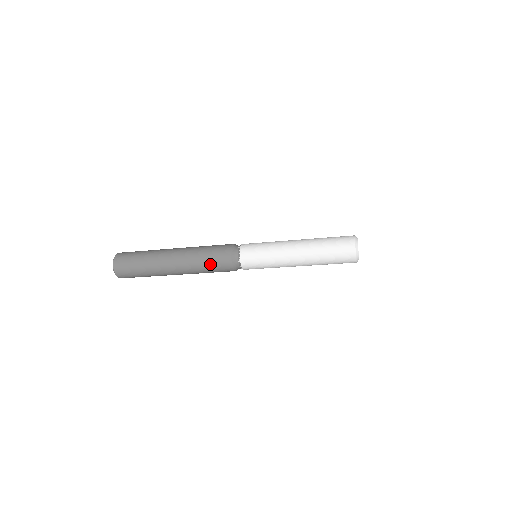
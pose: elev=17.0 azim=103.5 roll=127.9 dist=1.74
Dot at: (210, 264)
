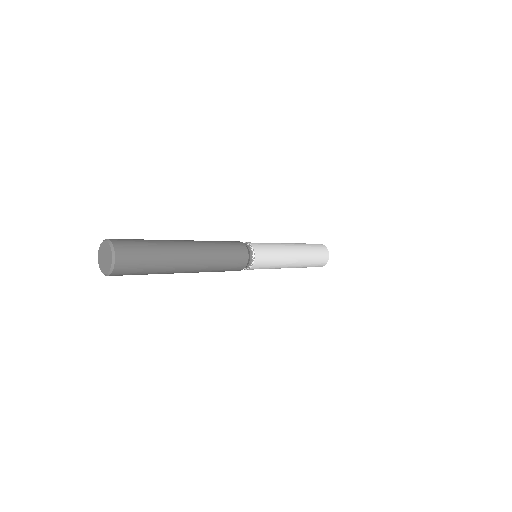
Dot at: (226, 269)
